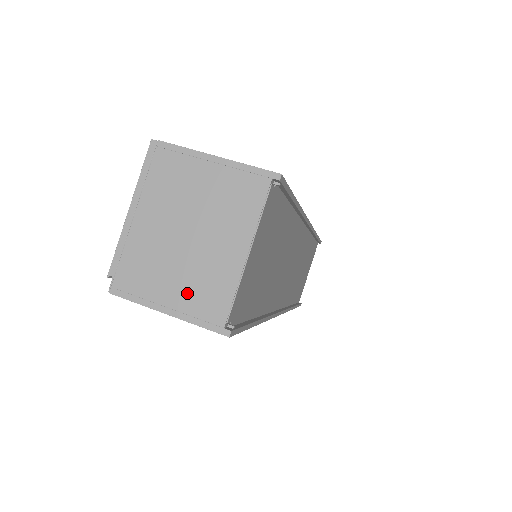
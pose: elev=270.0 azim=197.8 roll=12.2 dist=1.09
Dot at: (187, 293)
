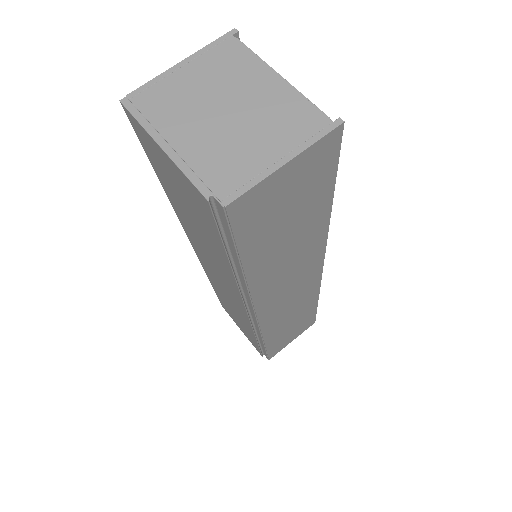
Dot at: (279, 136)
